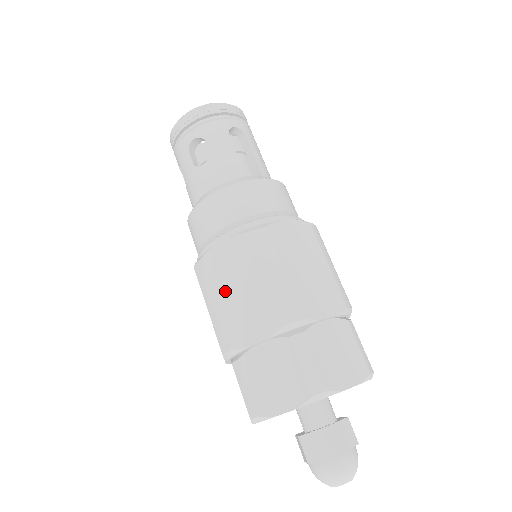
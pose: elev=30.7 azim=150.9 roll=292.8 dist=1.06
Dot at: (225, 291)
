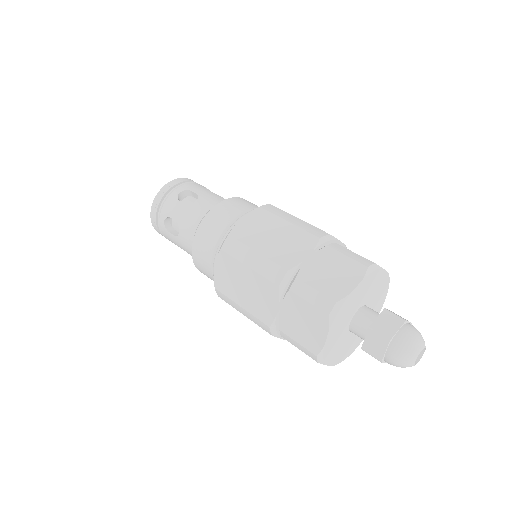
Dot at: (261, 242)
